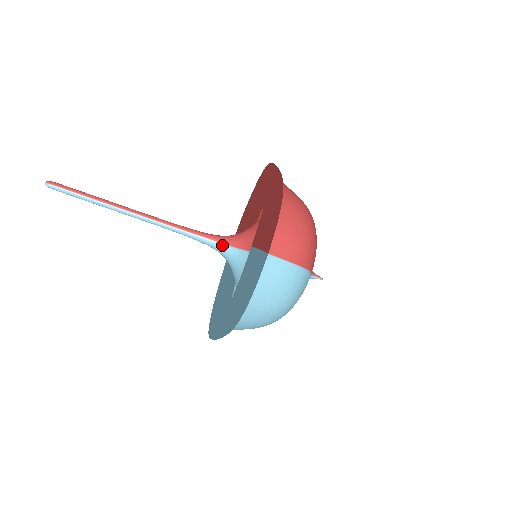
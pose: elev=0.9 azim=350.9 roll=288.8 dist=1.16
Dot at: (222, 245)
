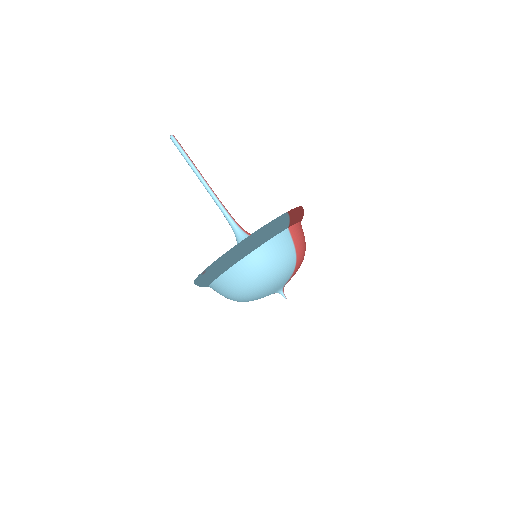
Dot at: (244, 232)
